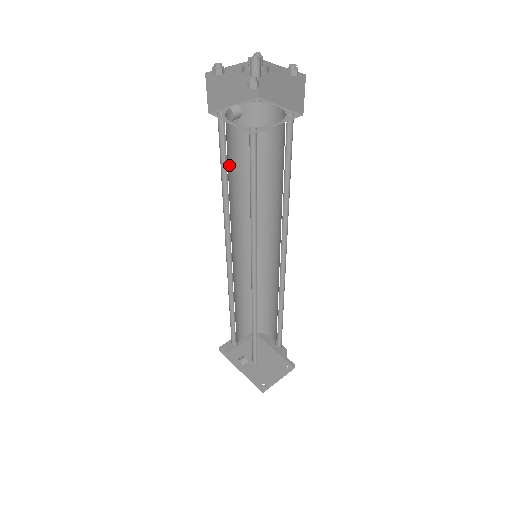
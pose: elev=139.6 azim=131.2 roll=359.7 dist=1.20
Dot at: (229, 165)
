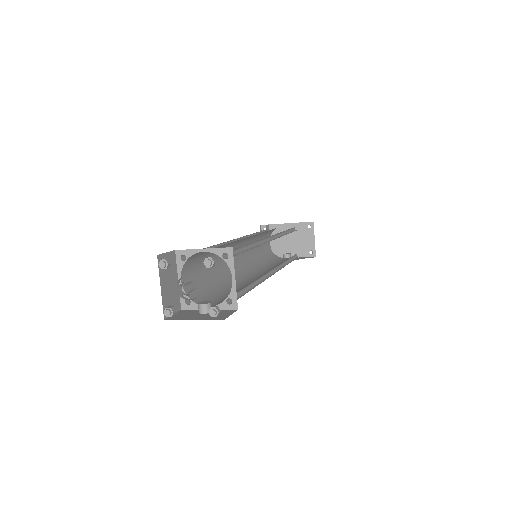
Dot at: (208, 284)
